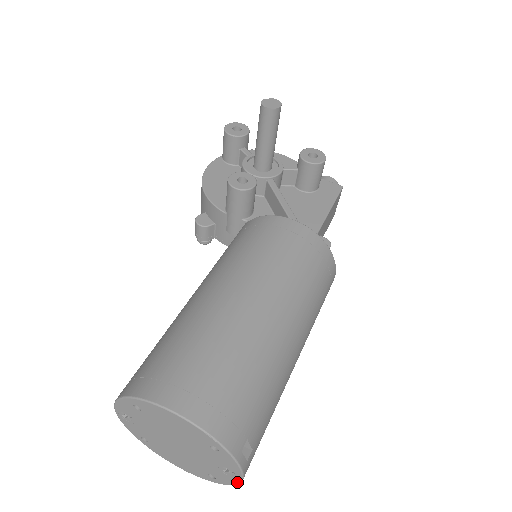
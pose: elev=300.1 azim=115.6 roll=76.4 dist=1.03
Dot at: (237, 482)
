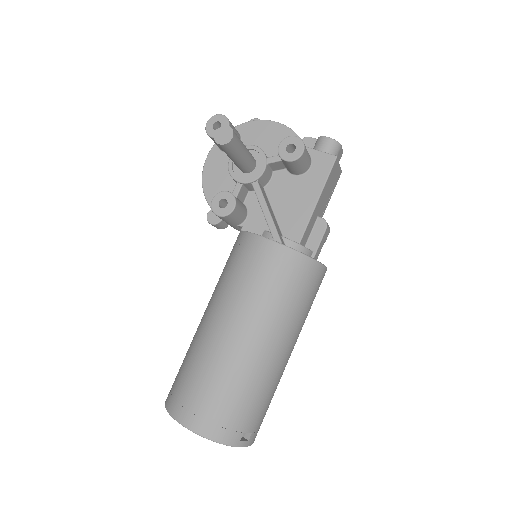
Dot at: occluded
